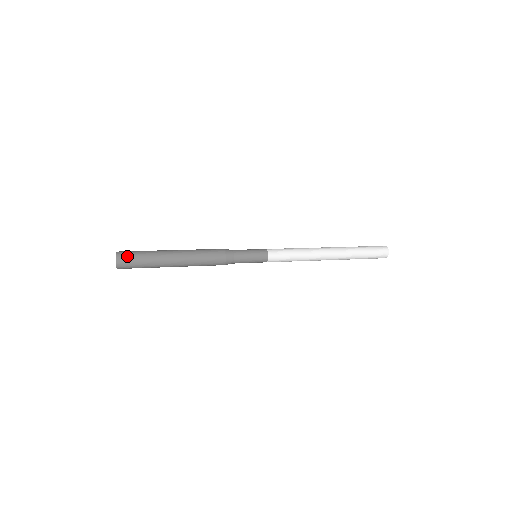
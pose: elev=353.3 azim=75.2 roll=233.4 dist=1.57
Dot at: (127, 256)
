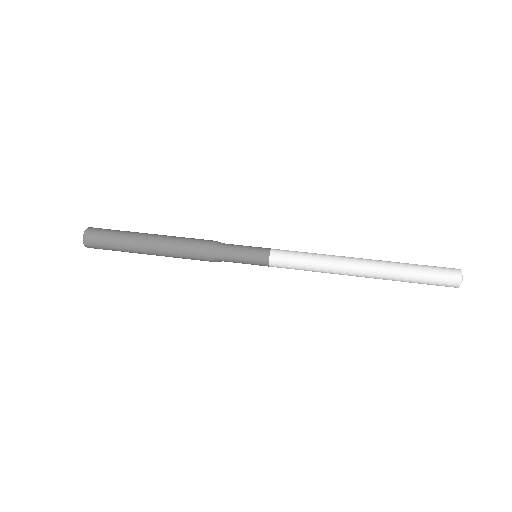
Dot at: (94, 238)
